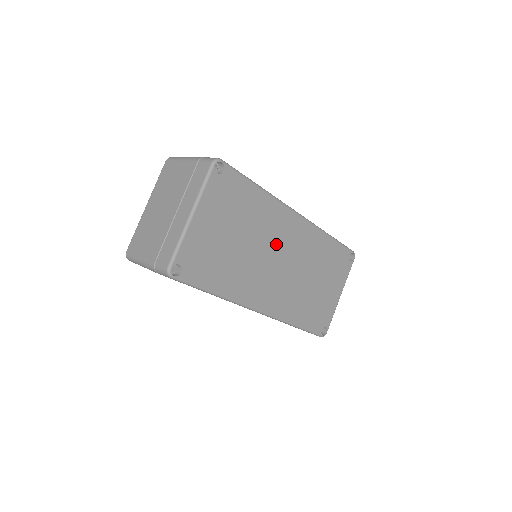
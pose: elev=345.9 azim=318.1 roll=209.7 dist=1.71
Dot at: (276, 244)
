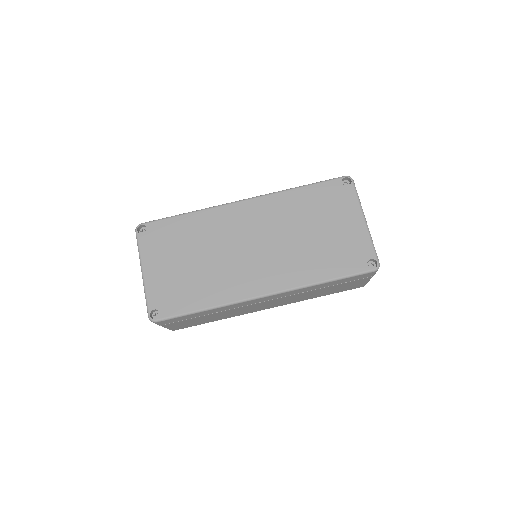
Dot at: (237, 237)
